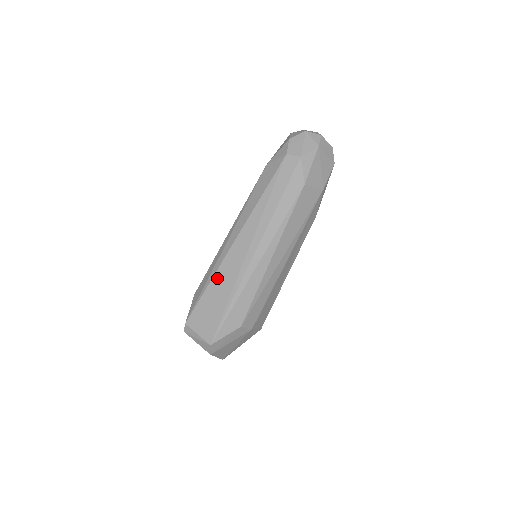
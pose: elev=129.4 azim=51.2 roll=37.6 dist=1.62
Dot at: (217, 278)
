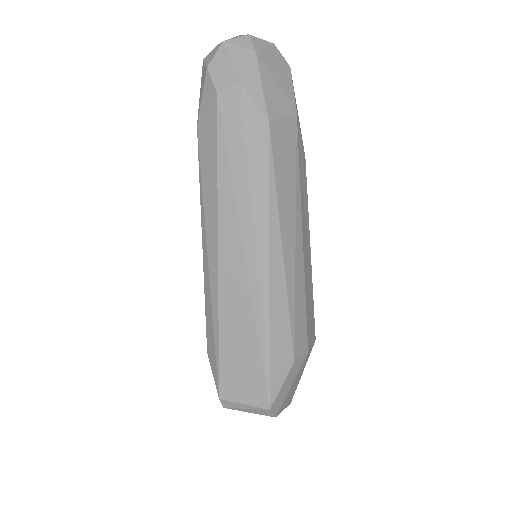
Dot at: (225, 320)
